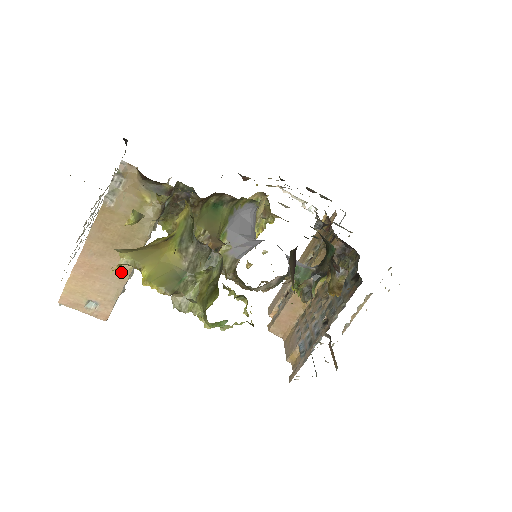
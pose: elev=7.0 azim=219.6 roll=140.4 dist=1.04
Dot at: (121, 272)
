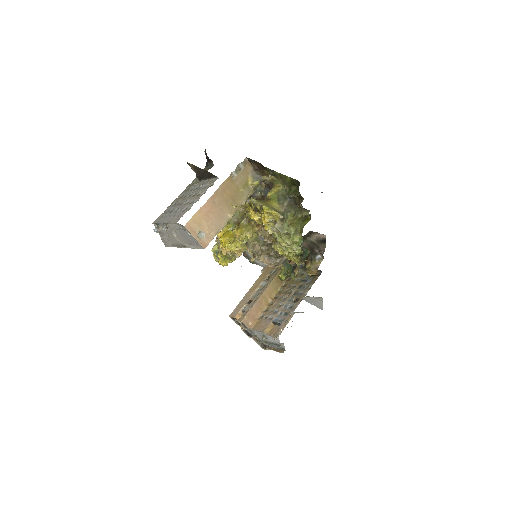
Dot at: (224, 219)
